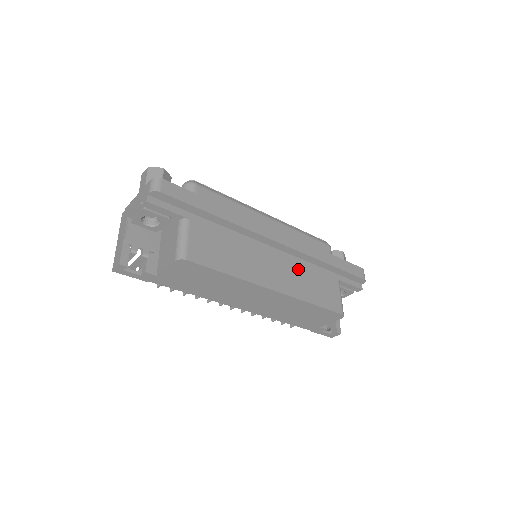
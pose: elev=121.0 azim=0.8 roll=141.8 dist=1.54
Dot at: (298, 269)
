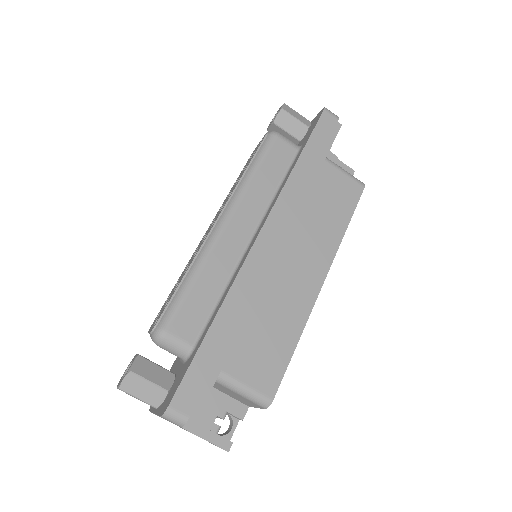
Dot at: (304, 222)
